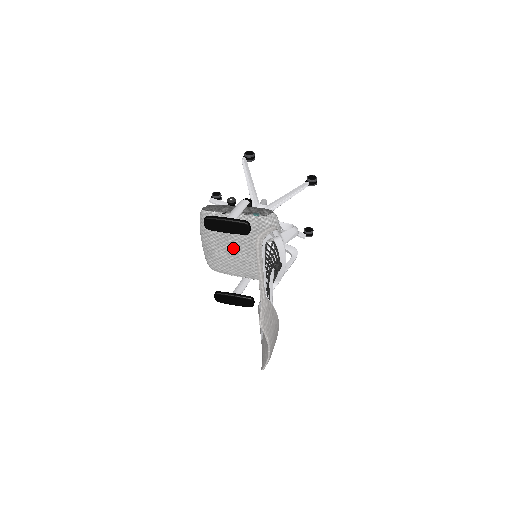
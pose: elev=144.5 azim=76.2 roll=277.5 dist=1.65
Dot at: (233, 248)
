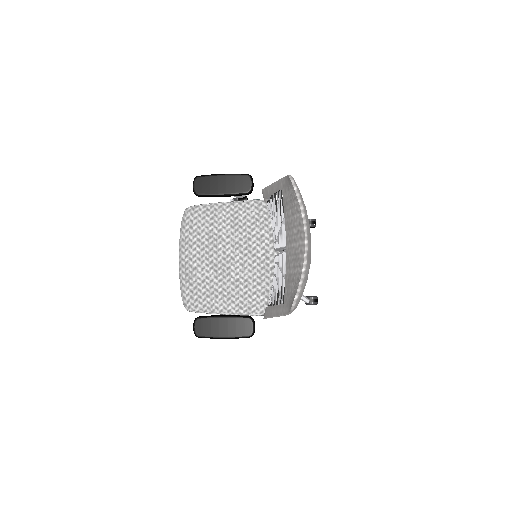
Dot at: (223, 259)
